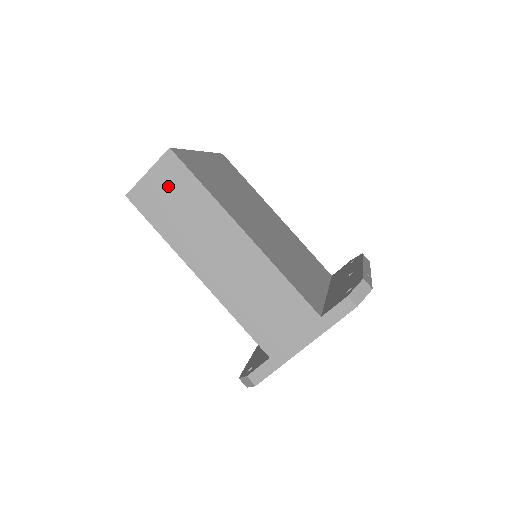
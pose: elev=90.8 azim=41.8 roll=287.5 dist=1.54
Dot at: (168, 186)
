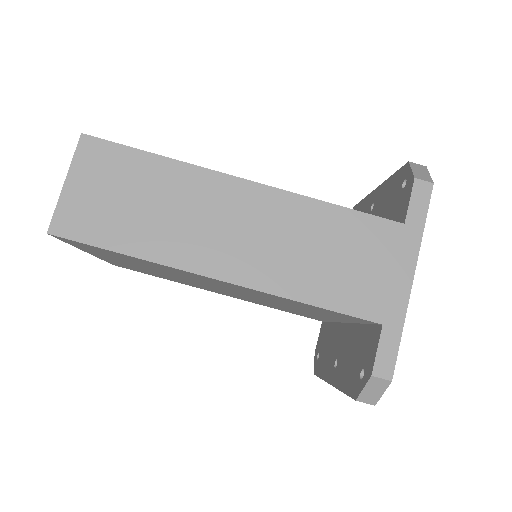
Dot at: (106, 183)
